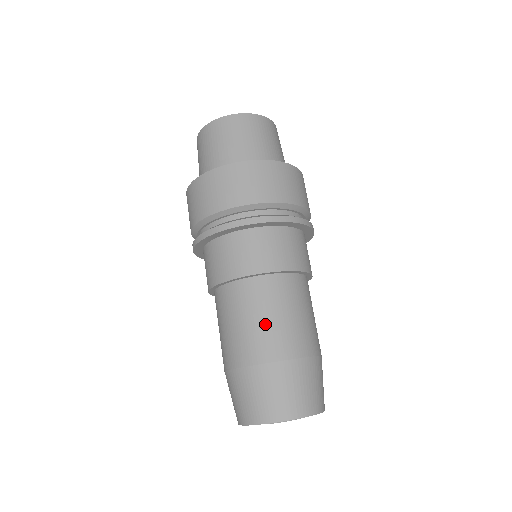
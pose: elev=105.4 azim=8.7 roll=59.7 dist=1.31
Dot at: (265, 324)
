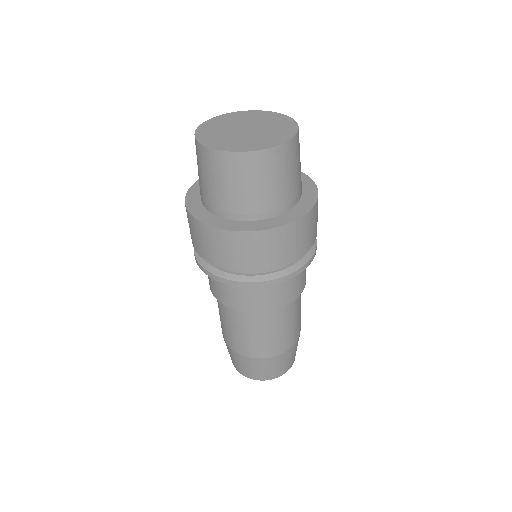
Dot at: (253, 338)
